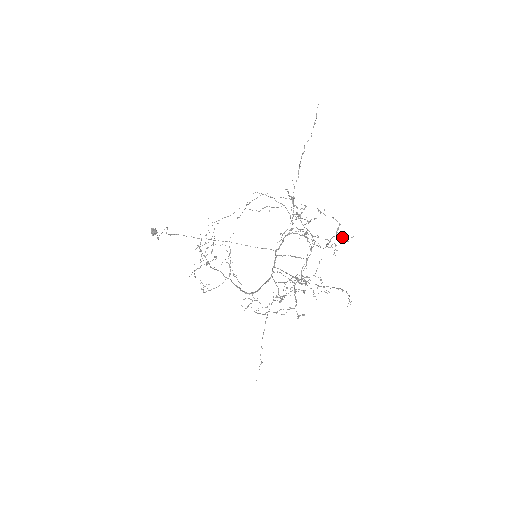
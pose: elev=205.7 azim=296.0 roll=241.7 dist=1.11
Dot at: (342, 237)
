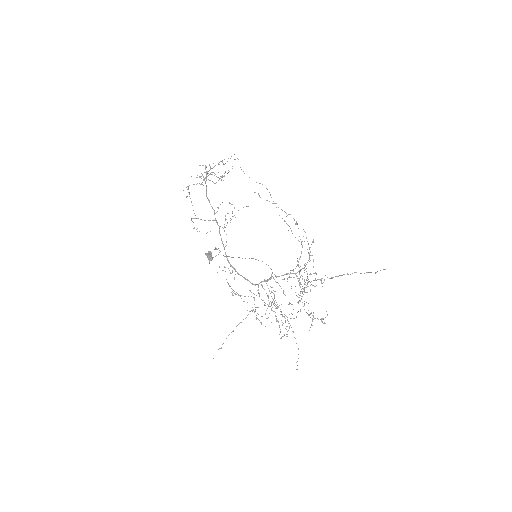
Dot at: (322, 322)
